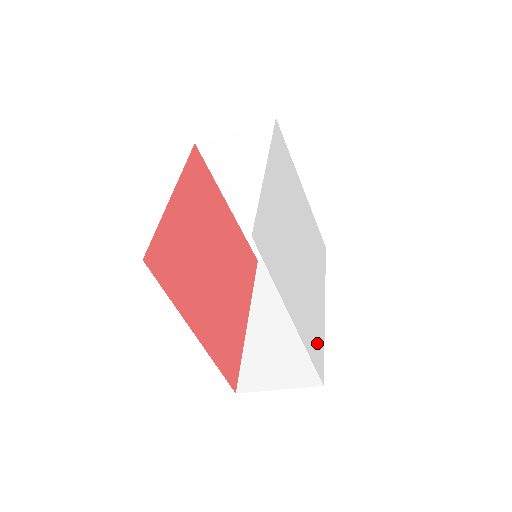
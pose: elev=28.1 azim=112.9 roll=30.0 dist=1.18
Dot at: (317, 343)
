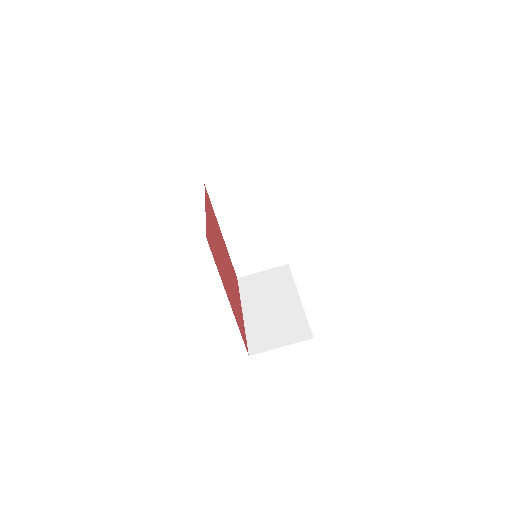
Dot at: occluded
